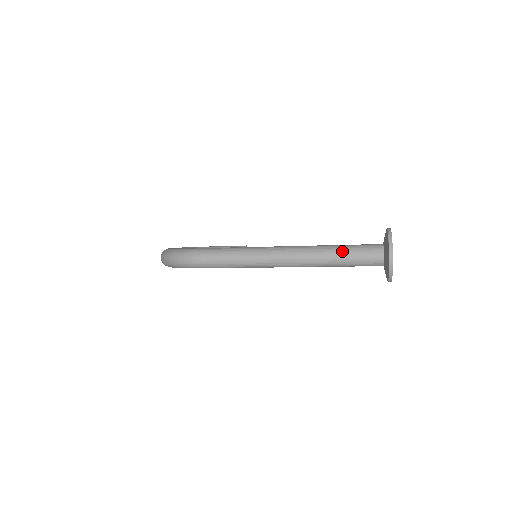
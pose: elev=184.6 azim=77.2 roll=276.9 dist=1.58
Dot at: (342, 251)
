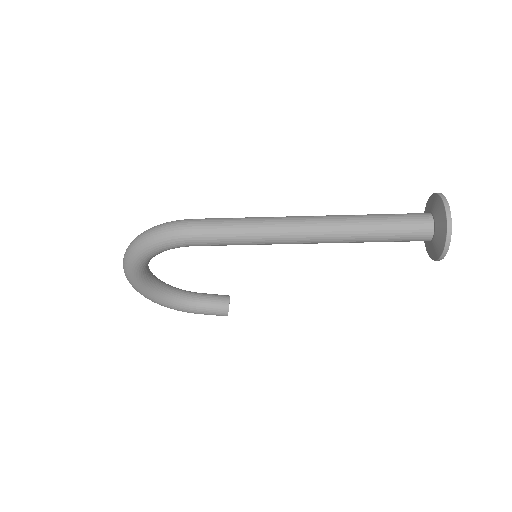
Dot at: (379, 215)
